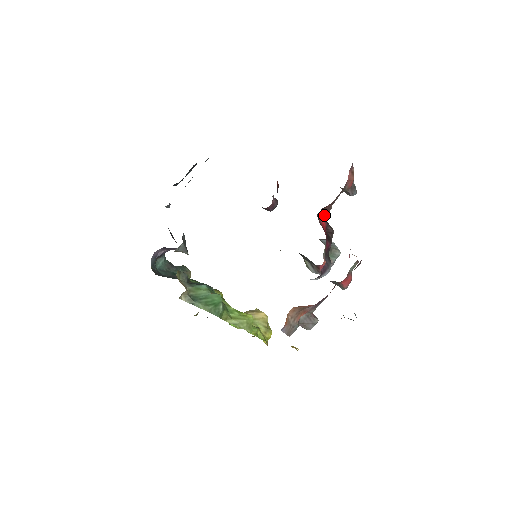
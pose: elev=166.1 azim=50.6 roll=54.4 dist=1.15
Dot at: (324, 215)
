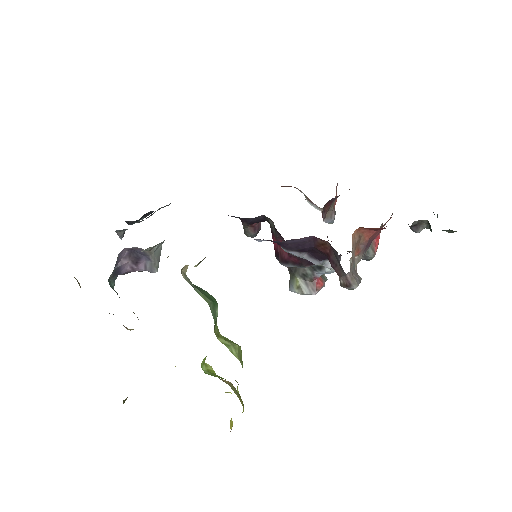
Dot at: (323, 217)
